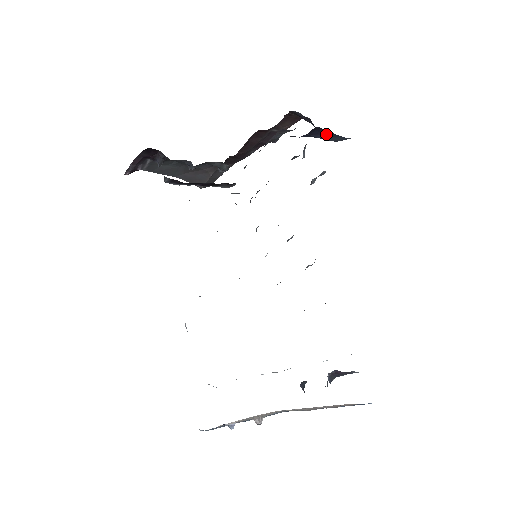
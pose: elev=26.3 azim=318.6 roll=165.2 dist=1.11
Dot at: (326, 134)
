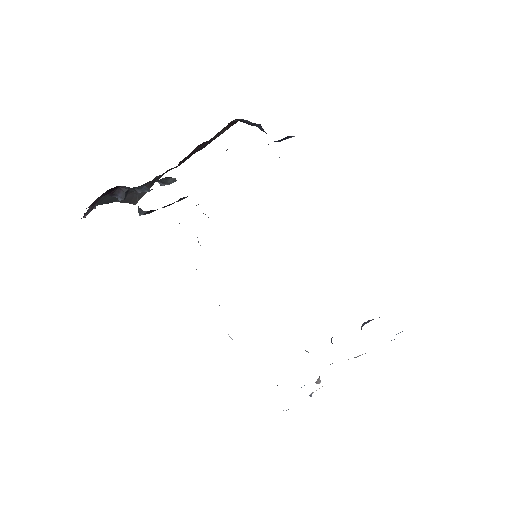
Dot at: (287, 138)
